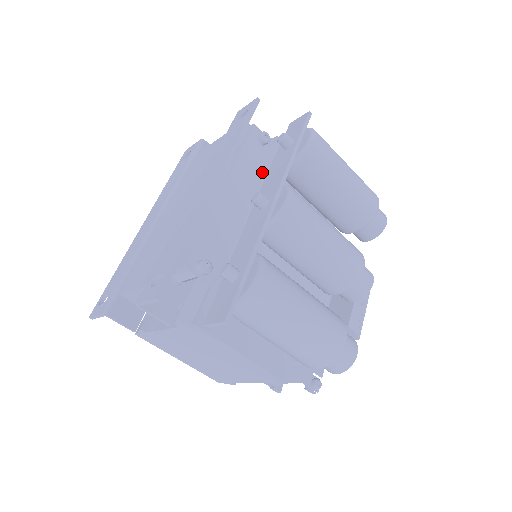
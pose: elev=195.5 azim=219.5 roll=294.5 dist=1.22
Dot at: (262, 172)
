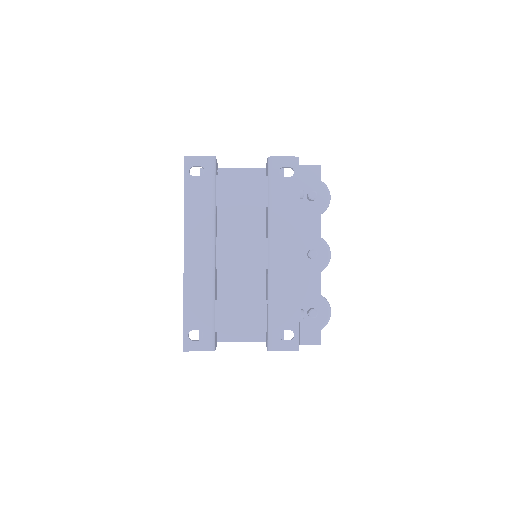
Dot at: occluded
